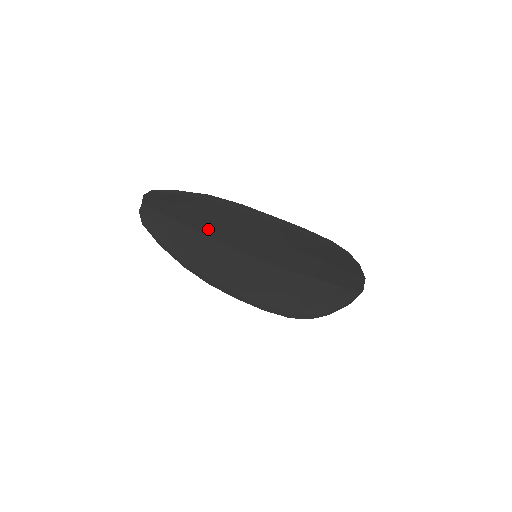
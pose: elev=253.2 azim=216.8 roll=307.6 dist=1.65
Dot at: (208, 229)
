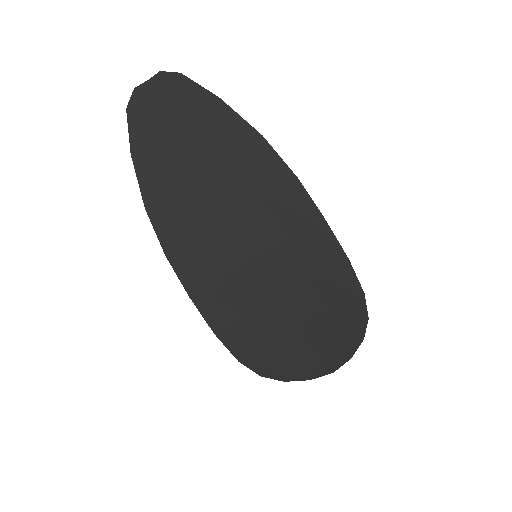
Dot at: (222, 180)
